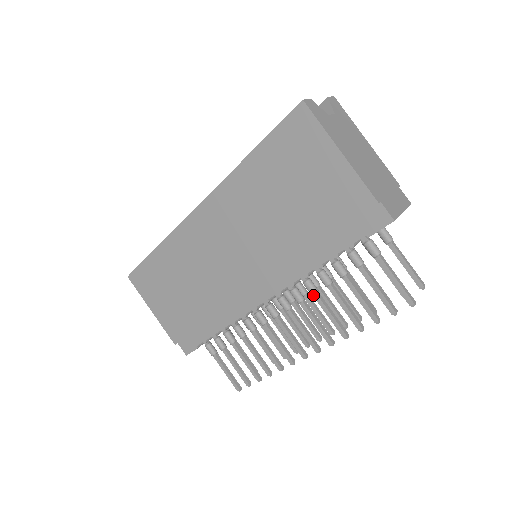
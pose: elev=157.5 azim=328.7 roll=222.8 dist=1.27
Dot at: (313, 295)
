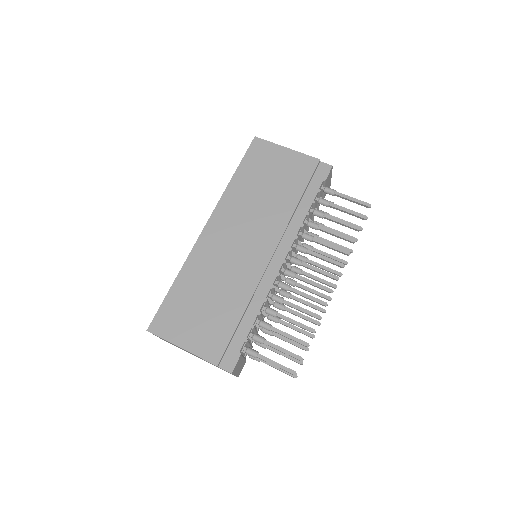
Dot at: (312, 239)
